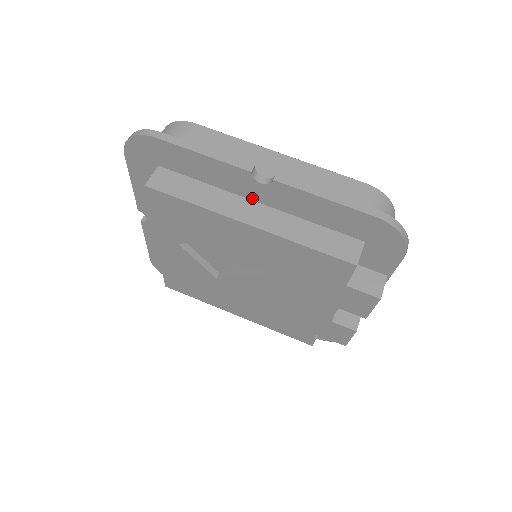
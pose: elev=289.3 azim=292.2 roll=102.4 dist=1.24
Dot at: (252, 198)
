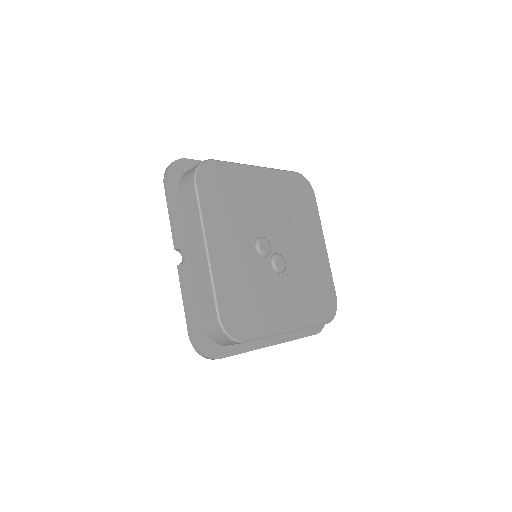
Dot at: occluded
